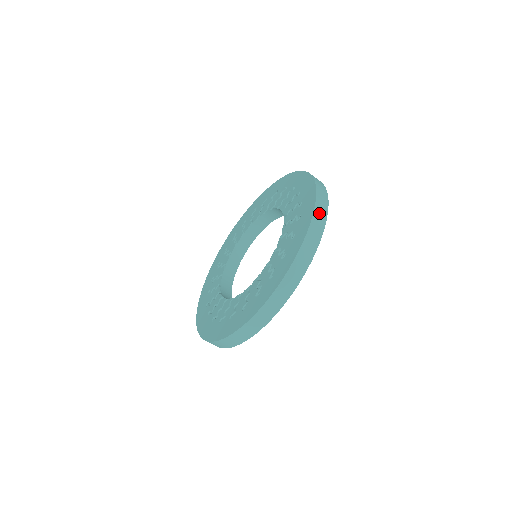
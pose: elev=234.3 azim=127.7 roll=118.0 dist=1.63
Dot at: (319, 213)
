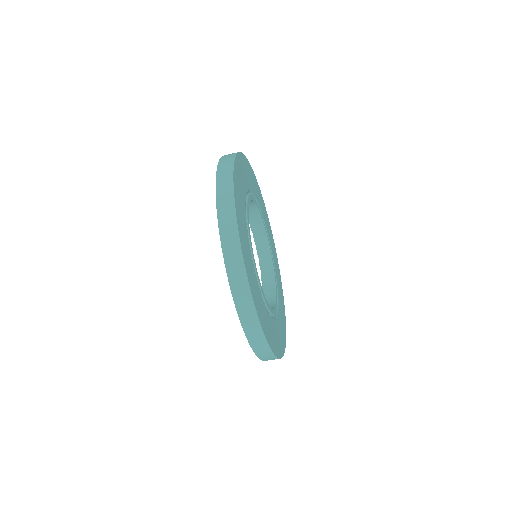
Dot at: (243, 307)
